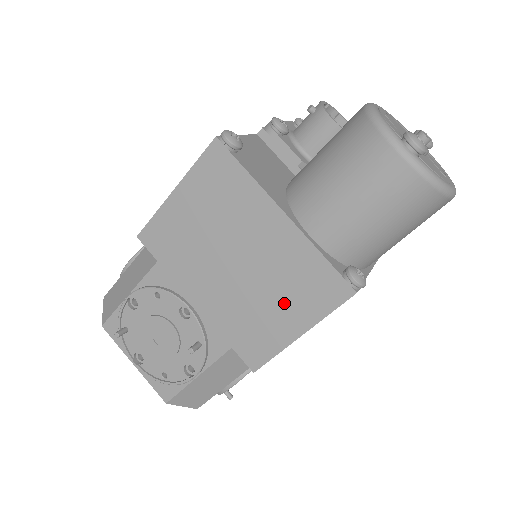
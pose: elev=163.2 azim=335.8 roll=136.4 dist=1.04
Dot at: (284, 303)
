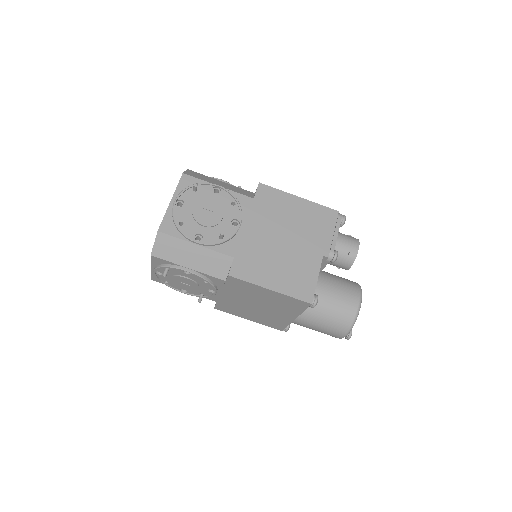
Dot at: (257, 317)
